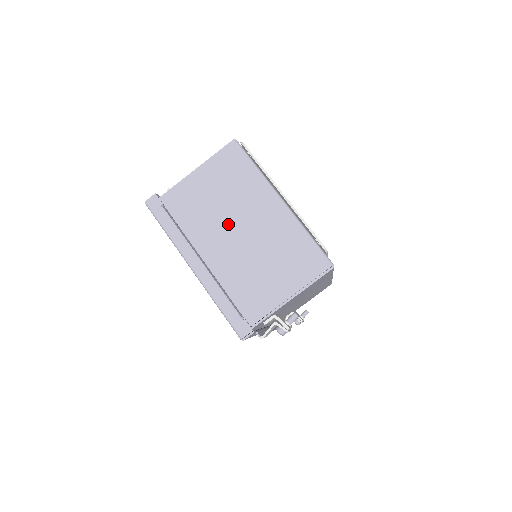
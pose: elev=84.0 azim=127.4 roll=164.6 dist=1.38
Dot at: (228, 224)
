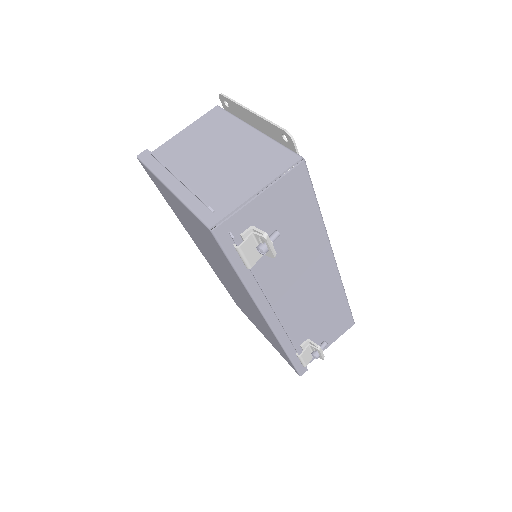
Dot at: (206, 154)
